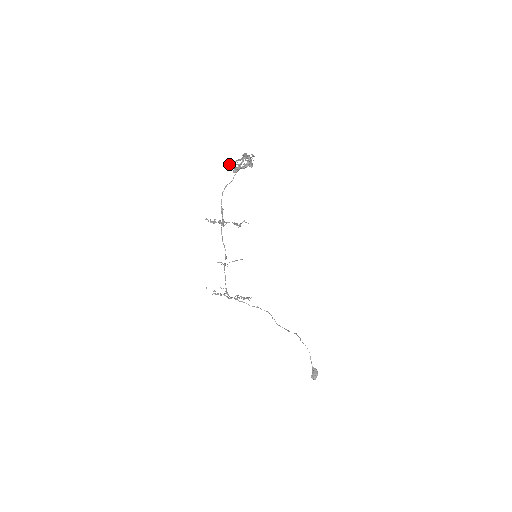
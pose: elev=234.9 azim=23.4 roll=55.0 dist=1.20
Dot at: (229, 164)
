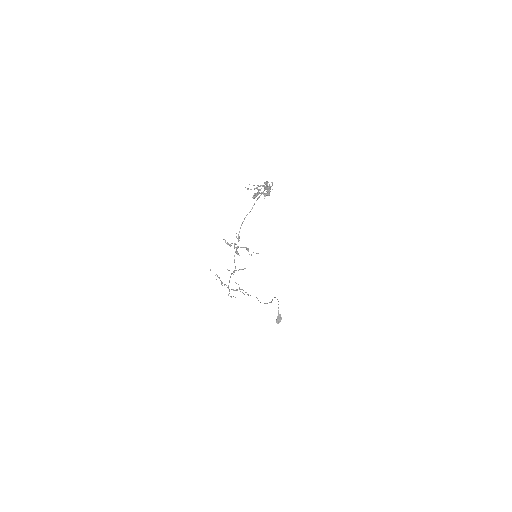
Dot at: (251, 189)
